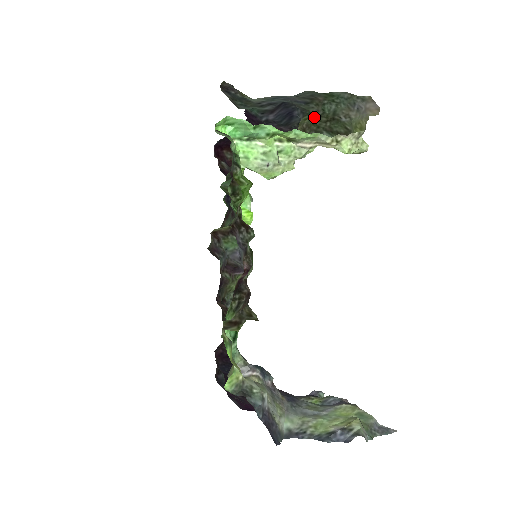
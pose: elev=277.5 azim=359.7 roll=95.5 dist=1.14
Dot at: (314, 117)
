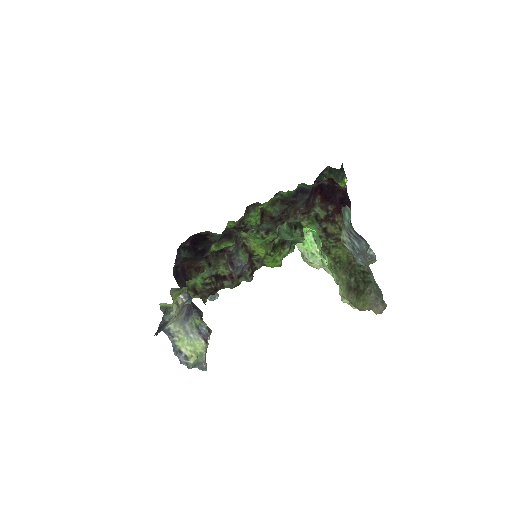
Dot at: (362, 268)
